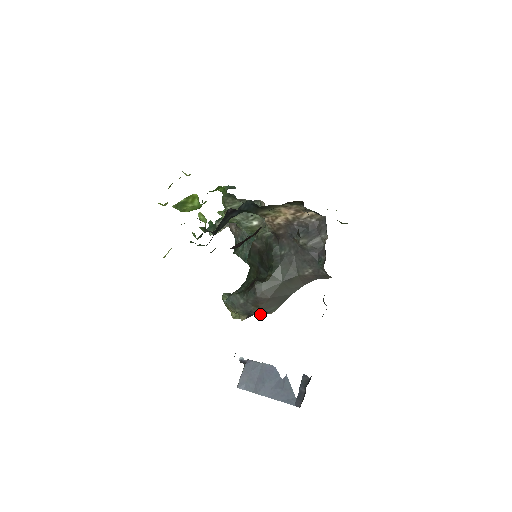
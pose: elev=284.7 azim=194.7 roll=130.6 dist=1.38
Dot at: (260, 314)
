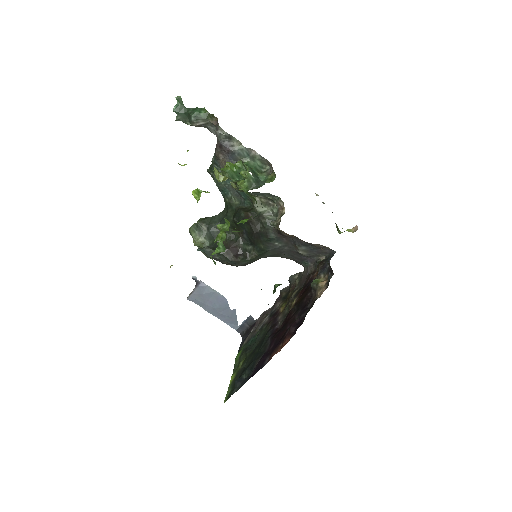
Dot at: occluded
